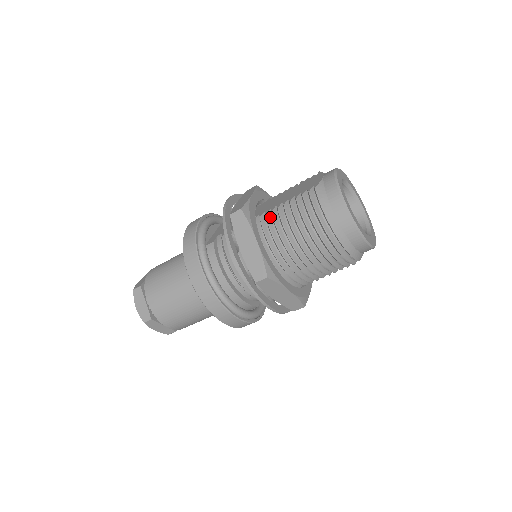
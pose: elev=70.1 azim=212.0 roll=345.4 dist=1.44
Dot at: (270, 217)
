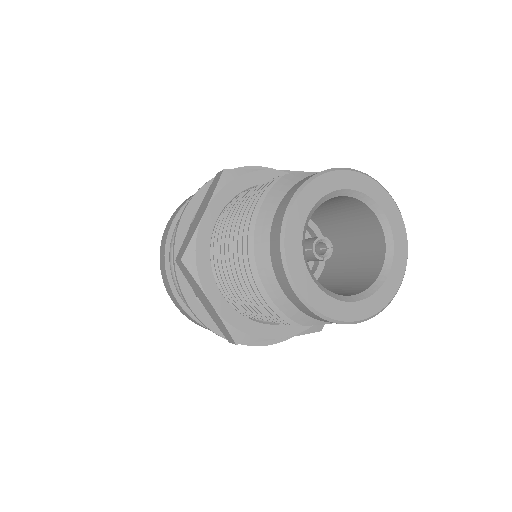
Dot at: occluded
